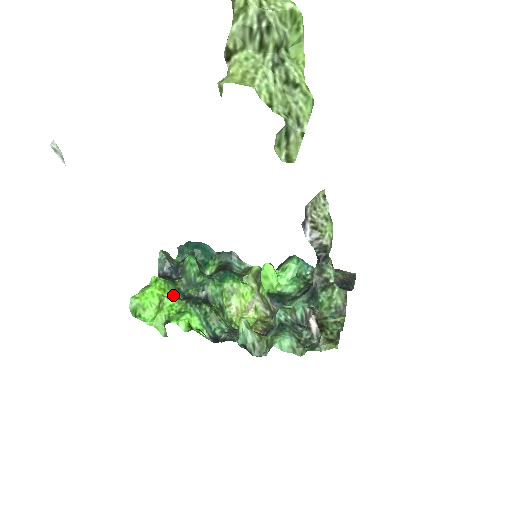
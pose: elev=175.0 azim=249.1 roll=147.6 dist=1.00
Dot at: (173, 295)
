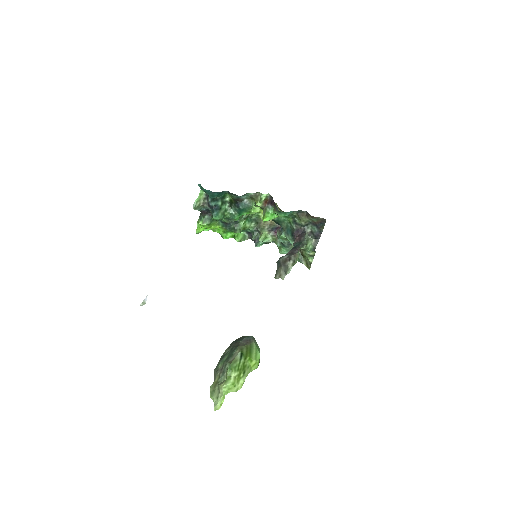
Dot at: (216, 224)
